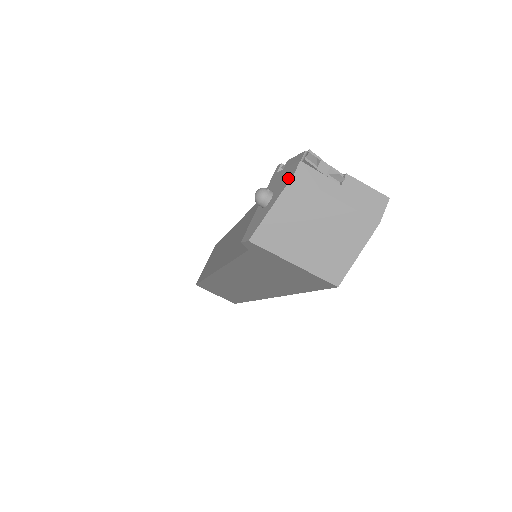
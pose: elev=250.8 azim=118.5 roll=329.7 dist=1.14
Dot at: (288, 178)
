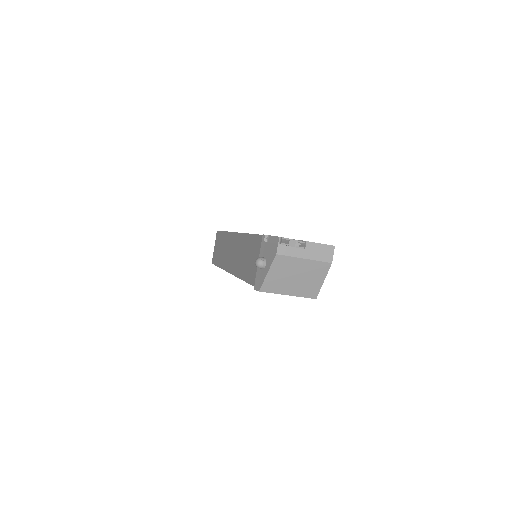
Dot at: (273, 254)
